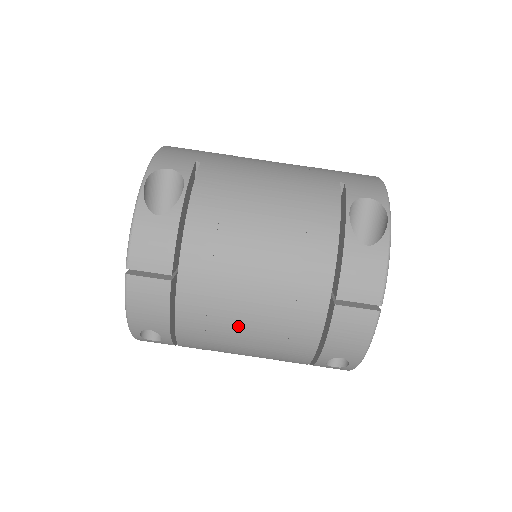
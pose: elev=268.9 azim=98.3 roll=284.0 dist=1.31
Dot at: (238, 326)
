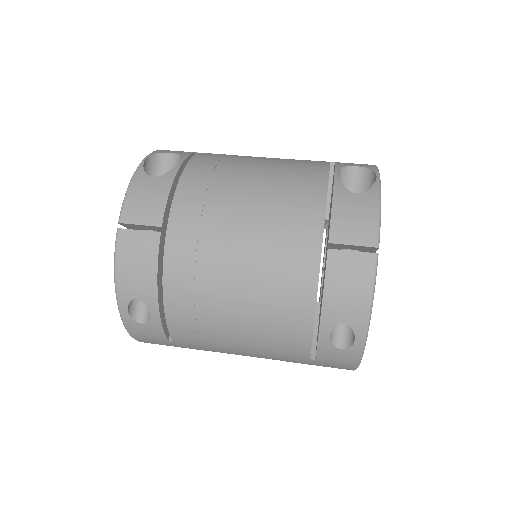
Dot at: (228, 283)
